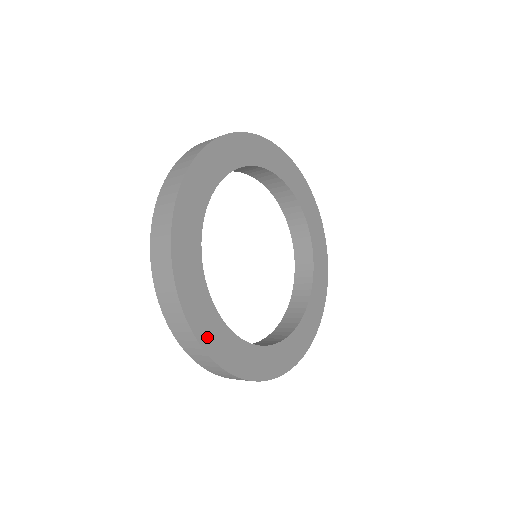
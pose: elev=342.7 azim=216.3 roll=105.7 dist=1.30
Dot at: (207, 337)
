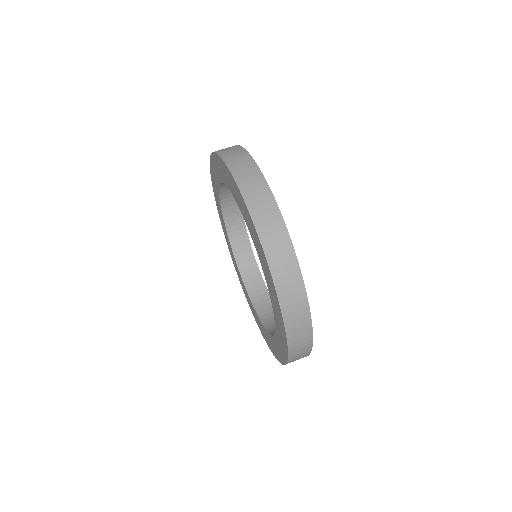
Dot at: occluded
